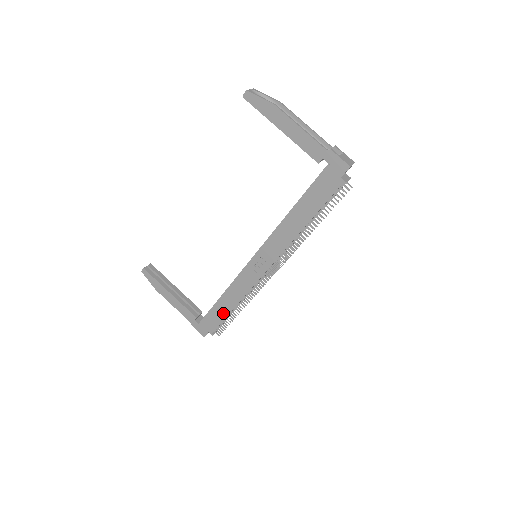
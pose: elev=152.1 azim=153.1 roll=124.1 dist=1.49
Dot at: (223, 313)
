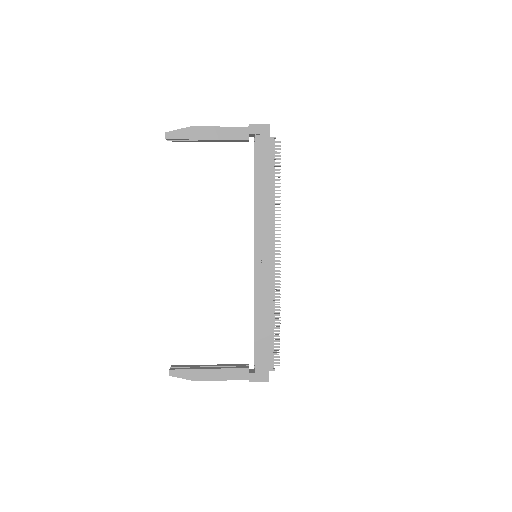
Dot at: (268, 335)
